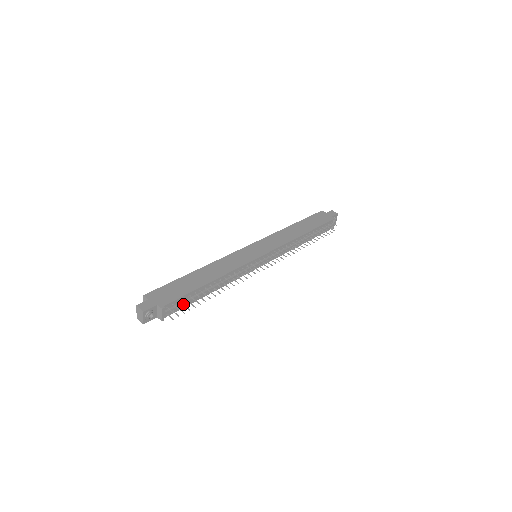
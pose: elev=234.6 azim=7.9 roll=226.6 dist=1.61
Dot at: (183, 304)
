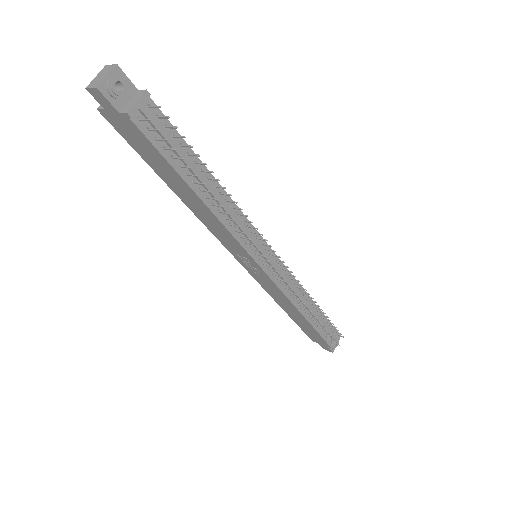
Dot at: (168, 140)
